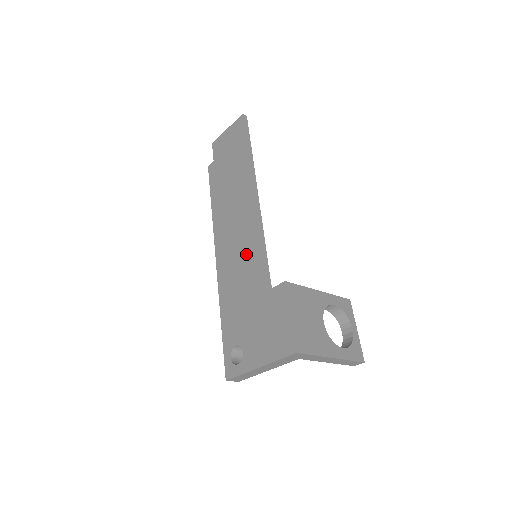
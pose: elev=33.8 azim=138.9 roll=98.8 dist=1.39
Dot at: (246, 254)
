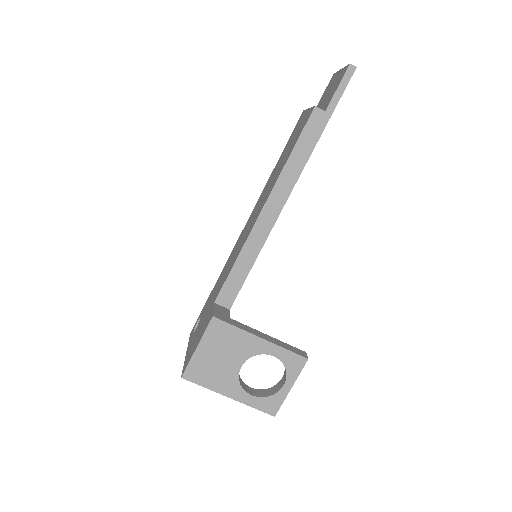
Dot at: (237, 253)
